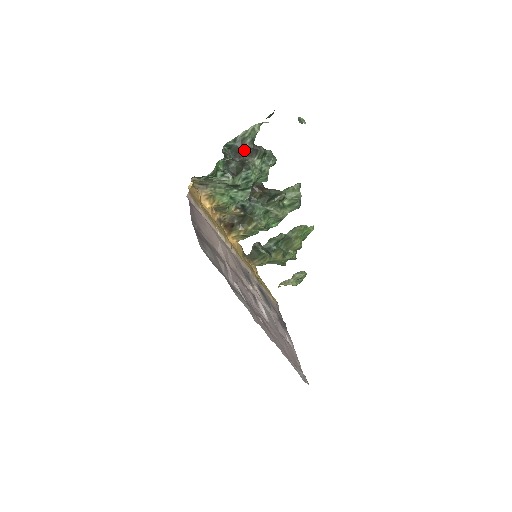
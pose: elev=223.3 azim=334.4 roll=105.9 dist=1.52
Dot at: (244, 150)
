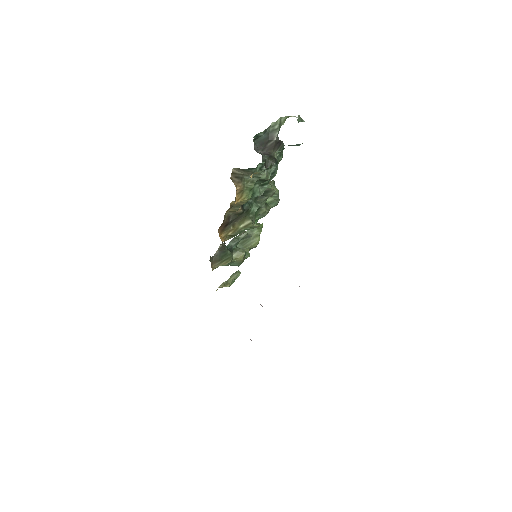
Dot at: (271, 143)
